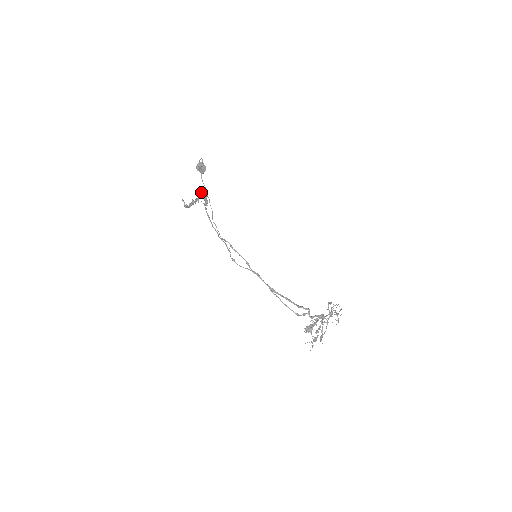
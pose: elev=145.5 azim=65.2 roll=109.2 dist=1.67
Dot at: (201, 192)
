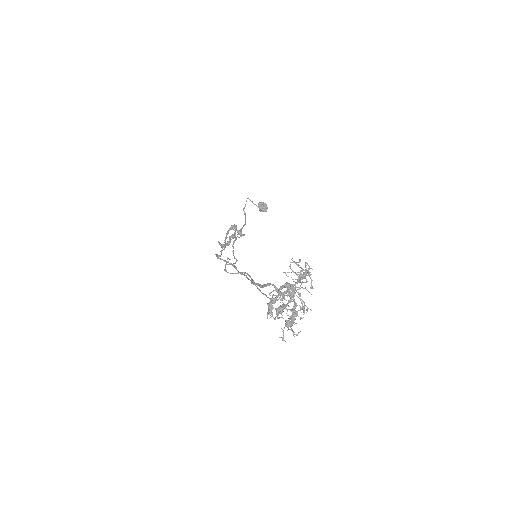
Dot at: occluded
